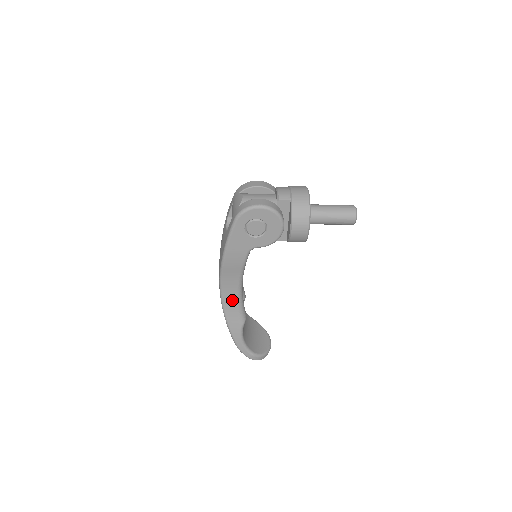
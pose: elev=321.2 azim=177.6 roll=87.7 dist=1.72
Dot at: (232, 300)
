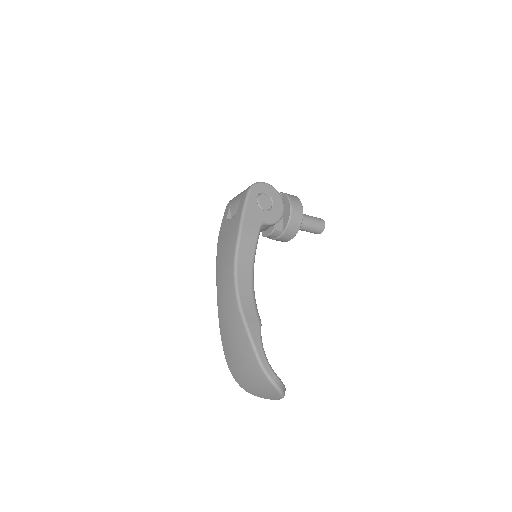
Dot at: (247, 290)
